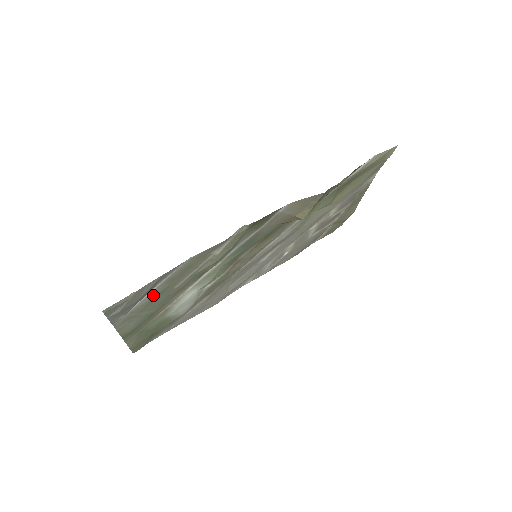
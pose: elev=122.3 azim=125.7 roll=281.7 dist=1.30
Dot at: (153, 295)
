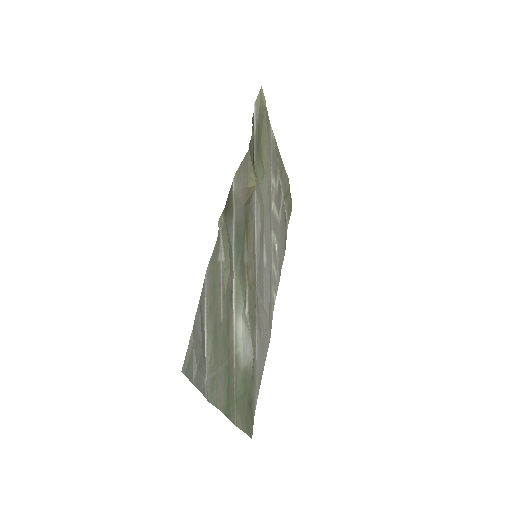
Dot at: (210, 338)
